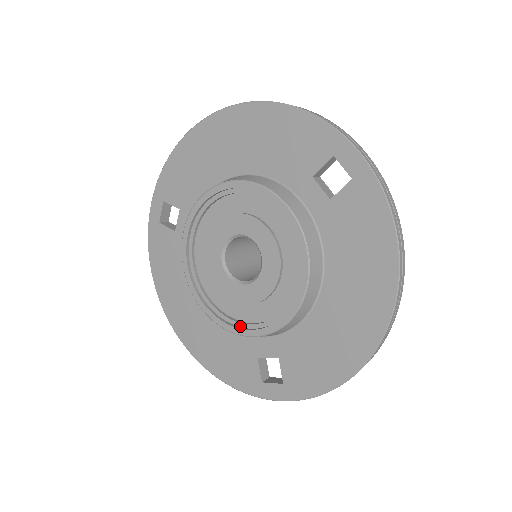
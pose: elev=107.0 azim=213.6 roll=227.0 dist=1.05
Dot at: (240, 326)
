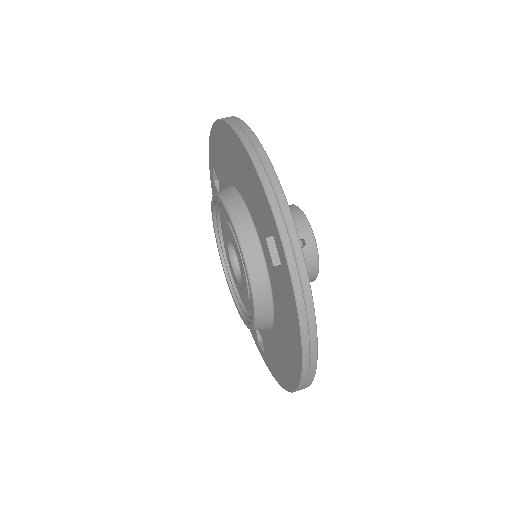
Dot at: (239, 303)
